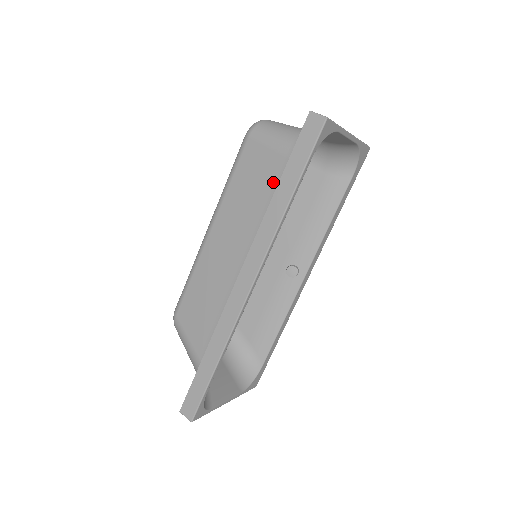
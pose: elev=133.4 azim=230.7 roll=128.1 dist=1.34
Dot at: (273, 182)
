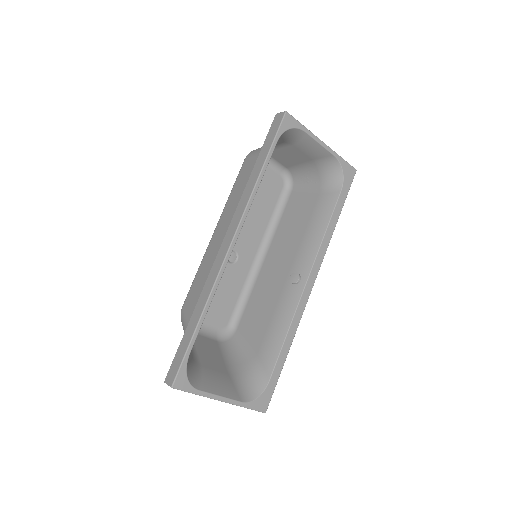
Dot at: occluded
